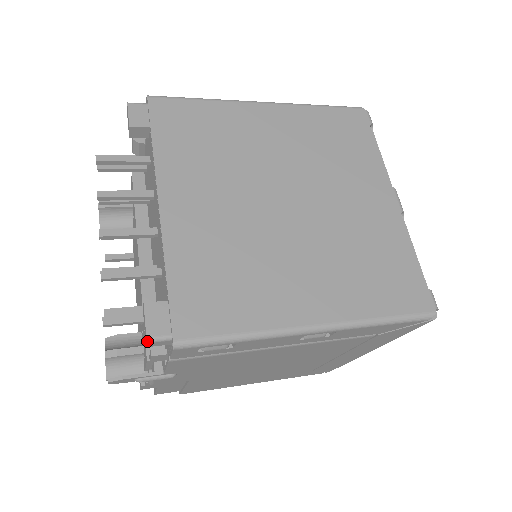
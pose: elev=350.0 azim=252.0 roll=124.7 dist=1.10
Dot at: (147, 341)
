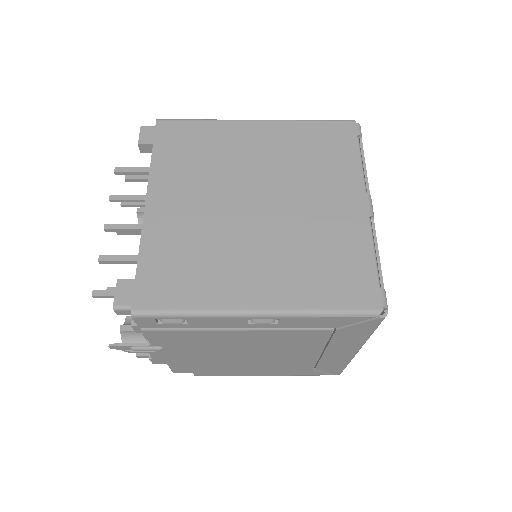
Dot at: (113, 308)
